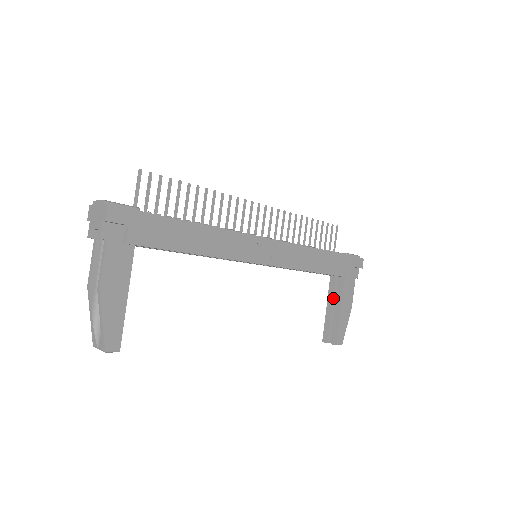
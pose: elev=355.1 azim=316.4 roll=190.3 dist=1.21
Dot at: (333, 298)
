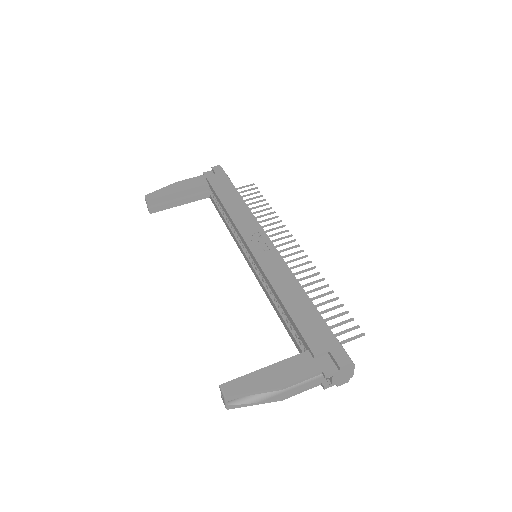
Dot at: occluded
